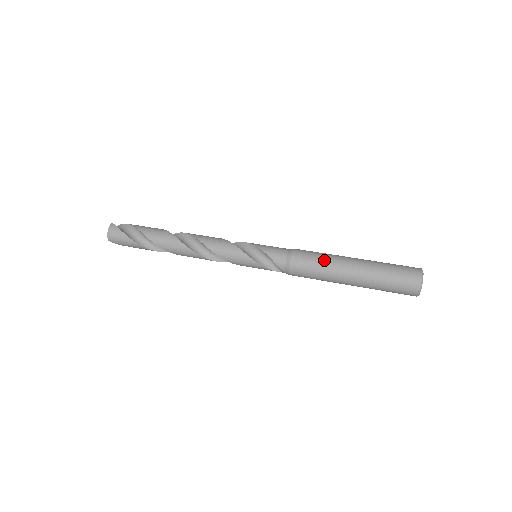
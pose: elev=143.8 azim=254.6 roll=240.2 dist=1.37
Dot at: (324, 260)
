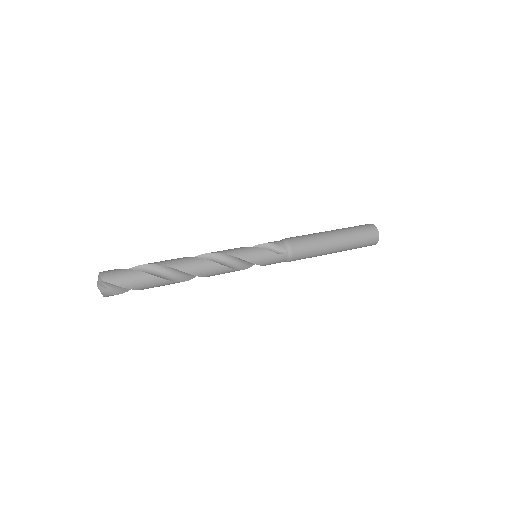
Dot at: occluded
